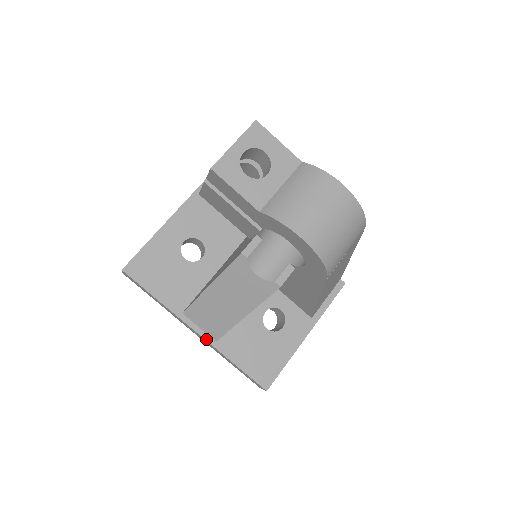
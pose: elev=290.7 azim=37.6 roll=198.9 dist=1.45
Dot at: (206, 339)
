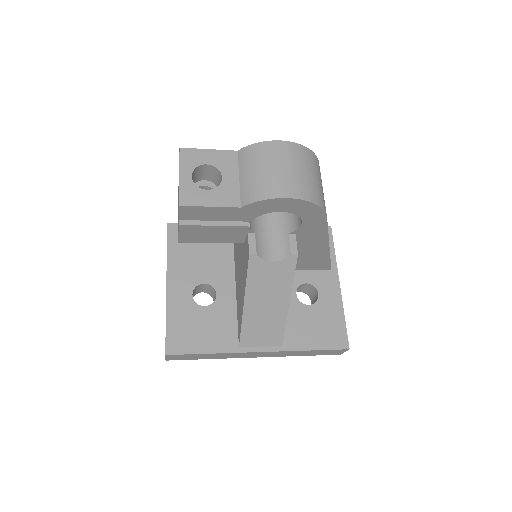
Dot at: (273, 351)
